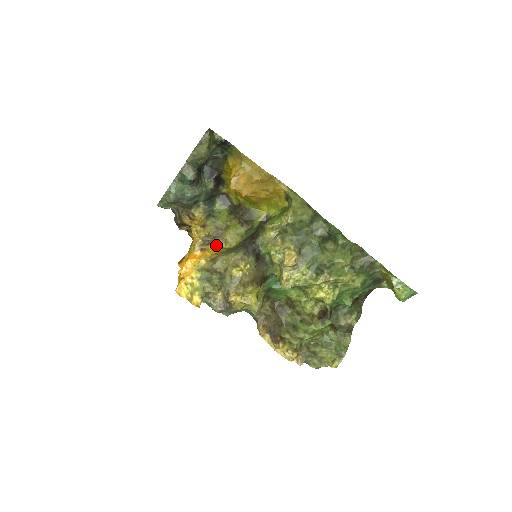
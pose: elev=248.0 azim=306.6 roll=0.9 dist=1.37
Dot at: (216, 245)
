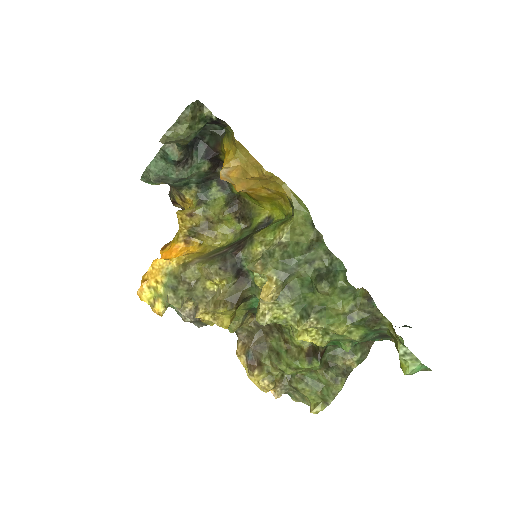
Dot at: (204, 239)
